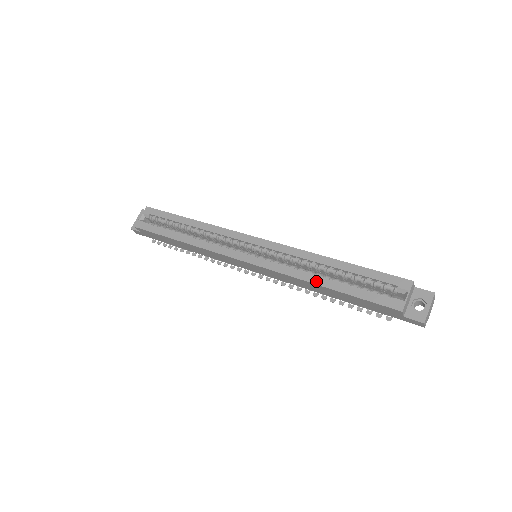
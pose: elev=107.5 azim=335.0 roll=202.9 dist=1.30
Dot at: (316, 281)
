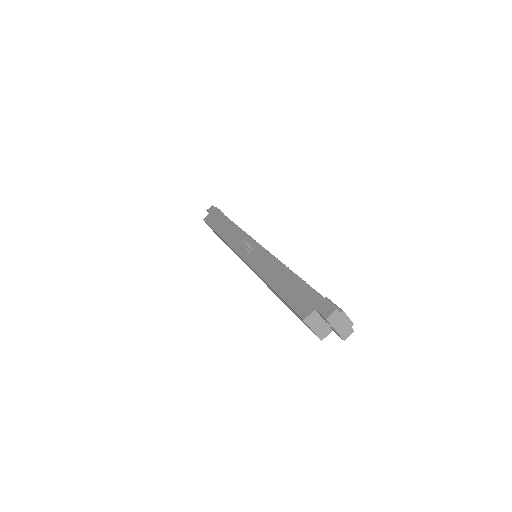
Dot at: (280, 299)
